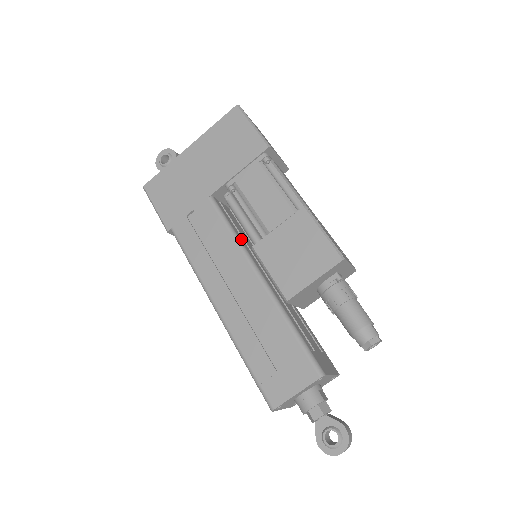
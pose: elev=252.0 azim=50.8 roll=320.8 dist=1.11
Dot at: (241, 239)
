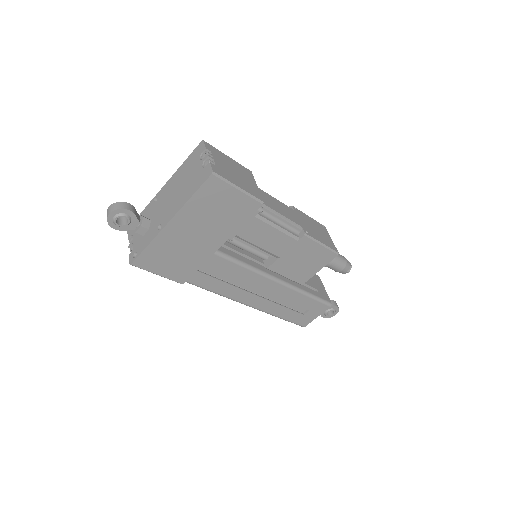
Dot at: (252, 264)
